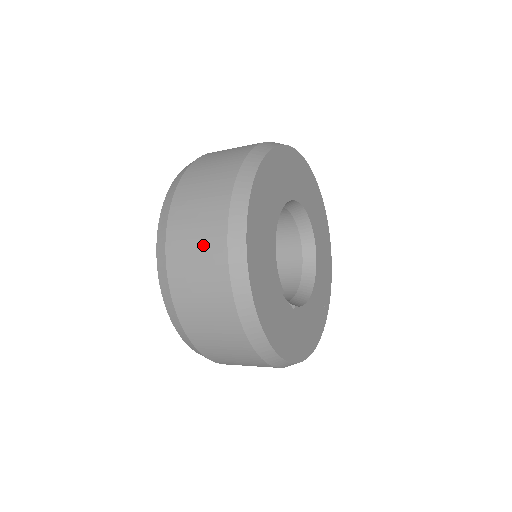
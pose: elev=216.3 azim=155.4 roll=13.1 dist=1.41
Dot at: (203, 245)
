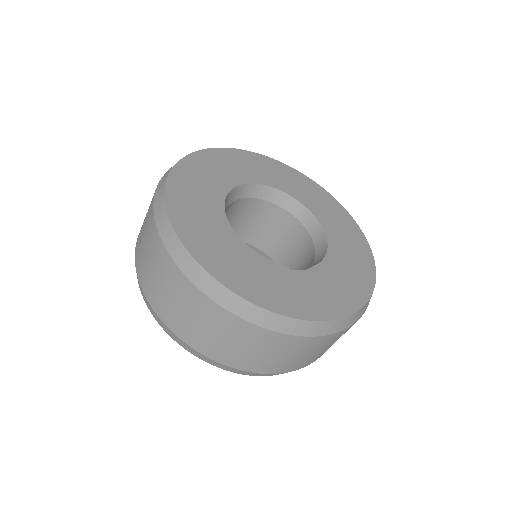
Dot at: (182, 301)
